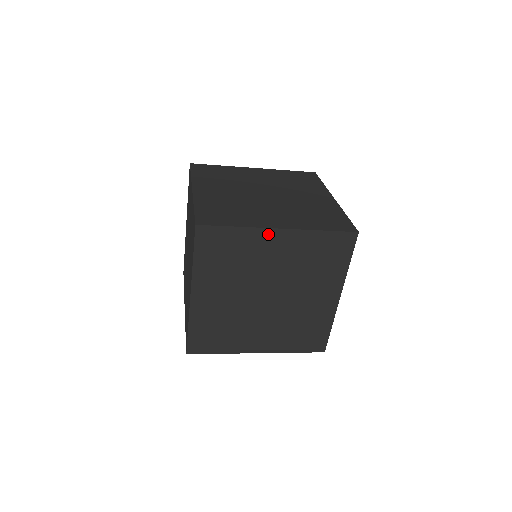
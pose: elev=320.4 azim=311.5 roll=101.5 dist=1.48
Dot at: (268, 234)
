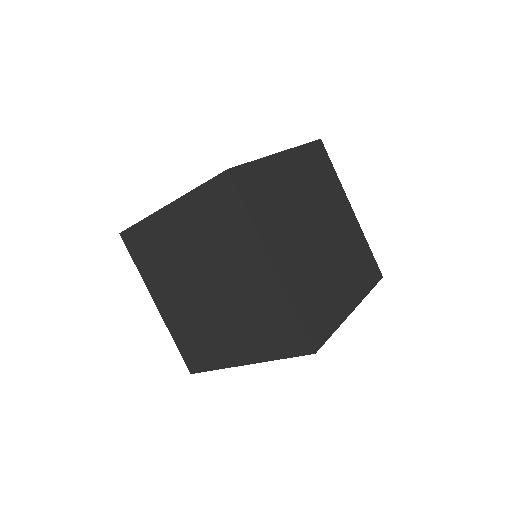
Dot at: (261, 253)
